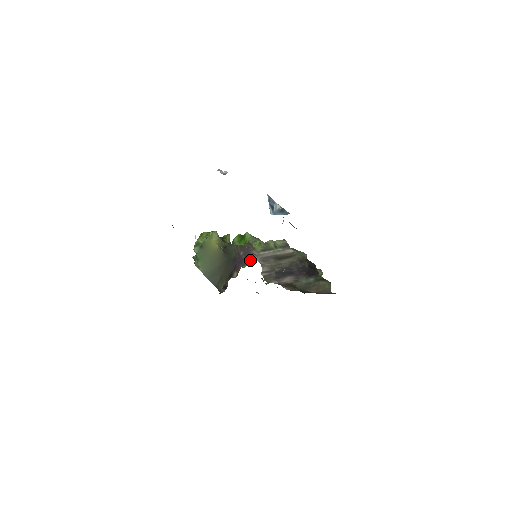
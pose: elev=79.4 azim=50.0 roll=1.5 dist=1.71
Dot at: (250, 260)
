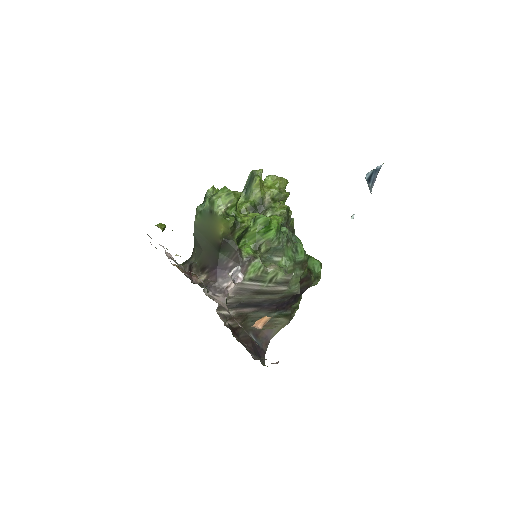
Dot at: (225, 285)
